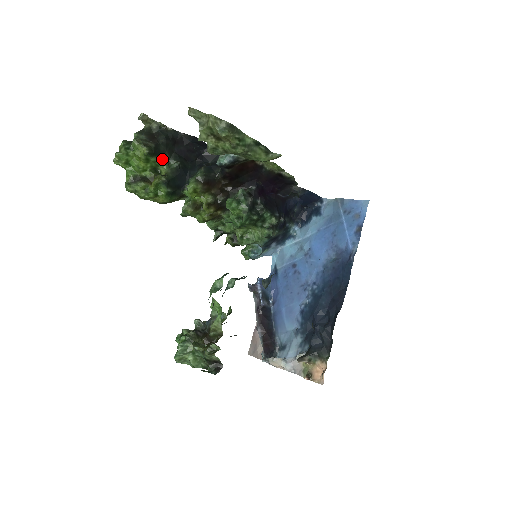
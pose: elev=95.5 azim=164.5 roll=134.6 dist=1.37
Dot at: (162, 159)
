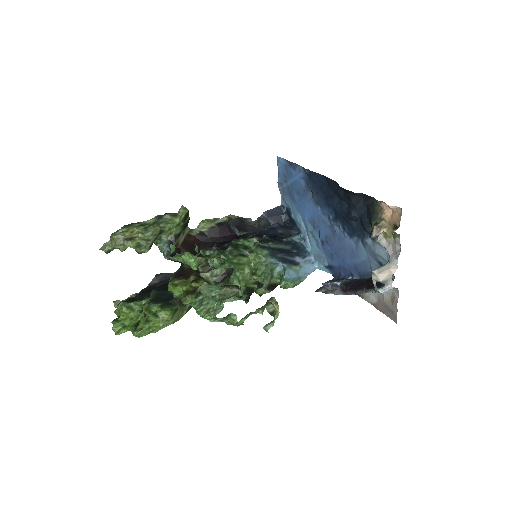
Dot at: (141, 300)
